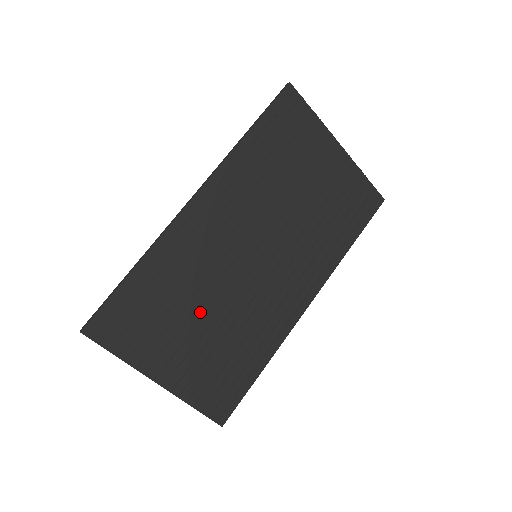
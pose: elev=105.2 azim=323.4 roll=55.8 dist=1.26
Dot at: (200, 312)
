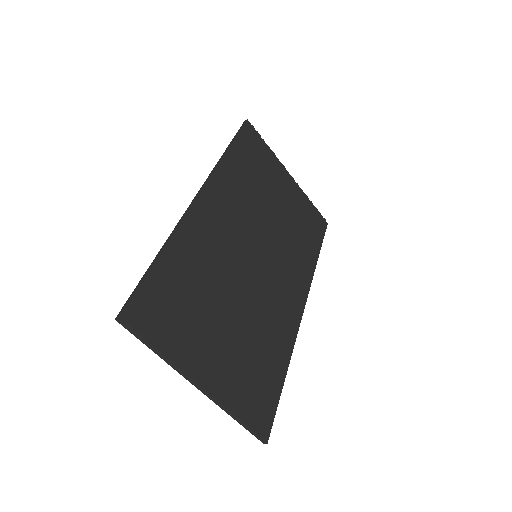
Dot at: (224, 306)
